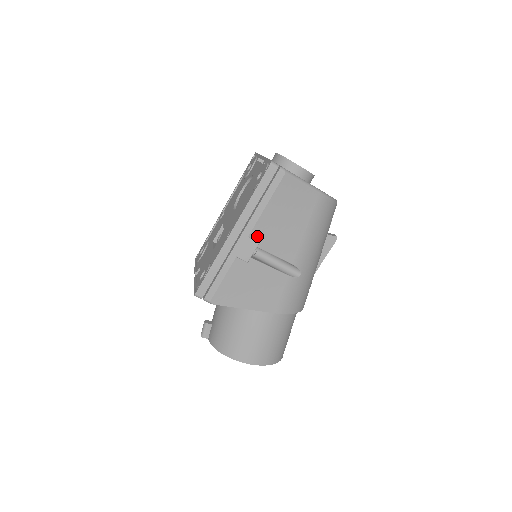
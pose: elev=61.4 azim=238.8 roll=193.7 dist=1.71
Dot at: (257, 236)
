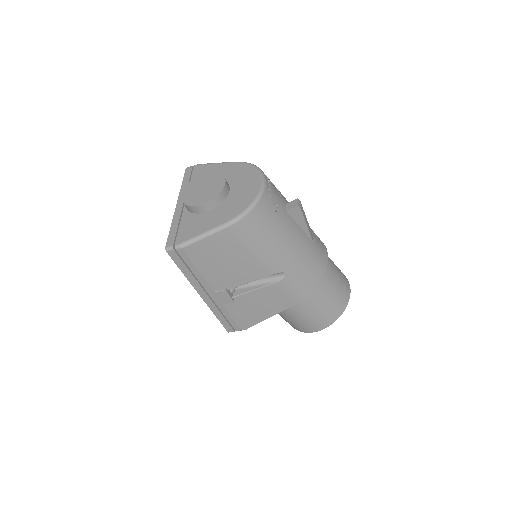
Dot at: (219, 287)
